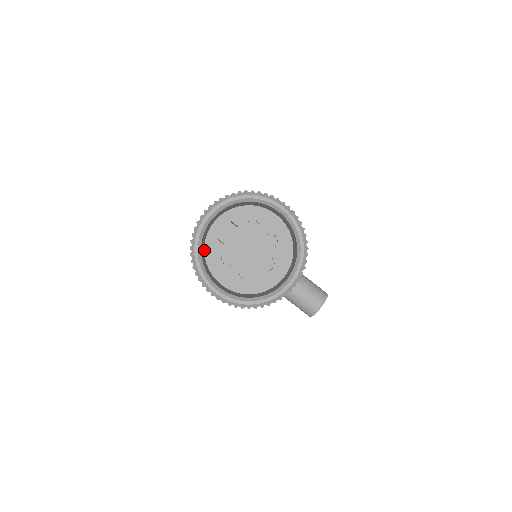
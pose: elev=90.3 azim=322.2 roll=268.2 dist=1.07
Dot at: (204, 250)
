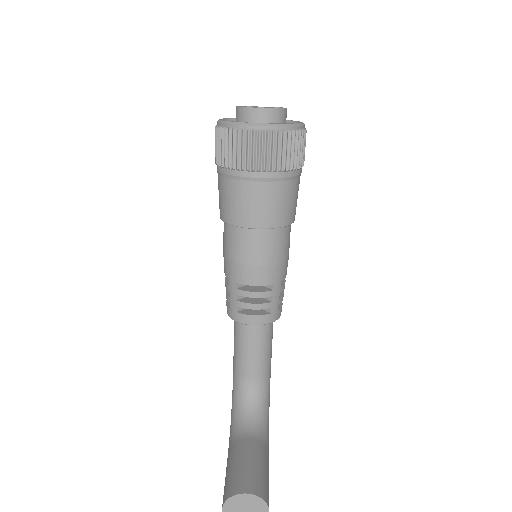
Dot at: occluded
